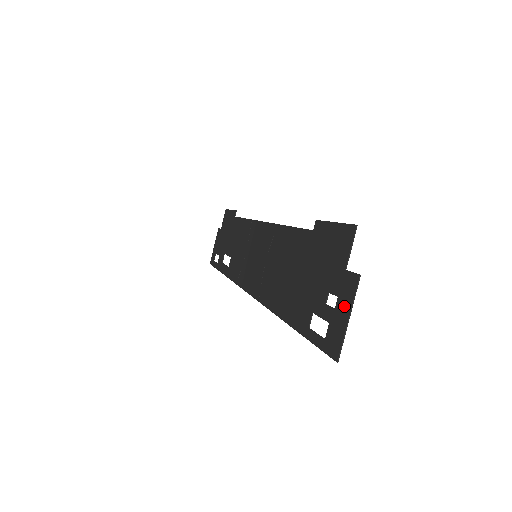
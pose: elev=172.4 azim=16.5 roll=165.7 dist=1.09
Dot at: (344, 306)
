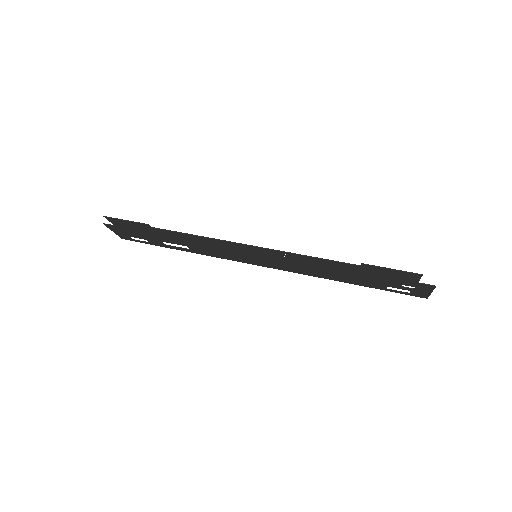
Dot at: (425, 290)
